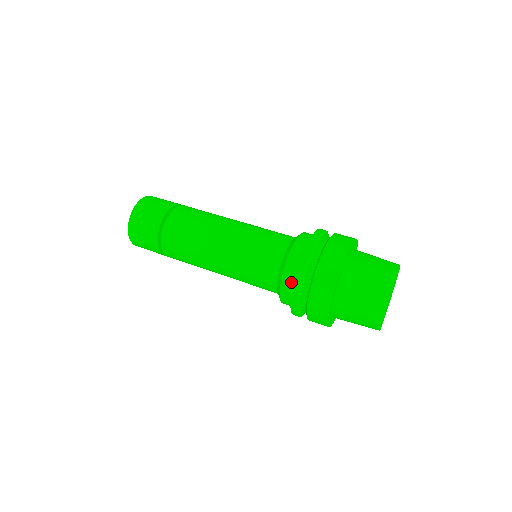
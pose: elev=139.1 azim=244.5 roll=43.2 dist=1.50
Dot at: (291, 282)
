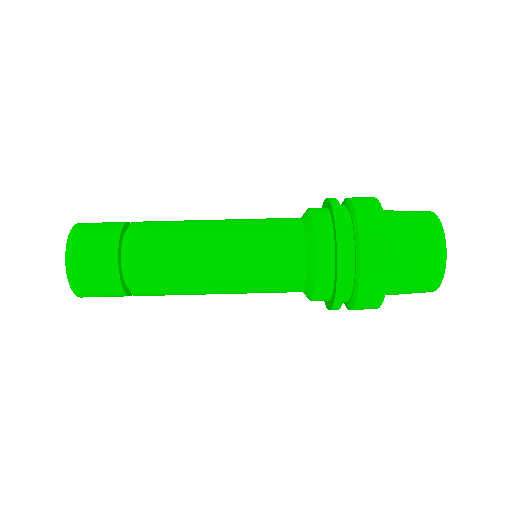
Dot at: occluded
